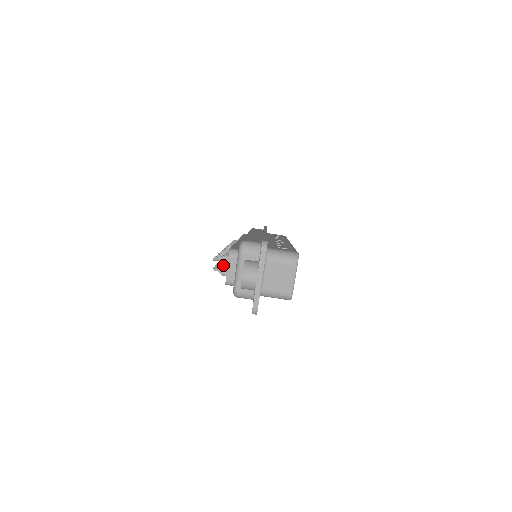
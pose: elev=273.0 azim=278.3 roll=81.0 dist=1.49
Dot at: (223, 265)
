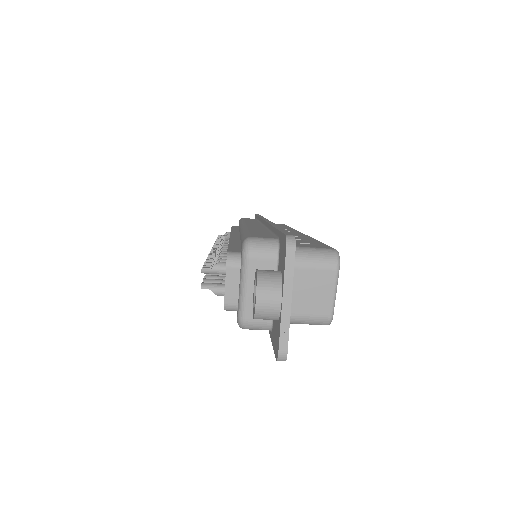
Dot at: (215, 277)
